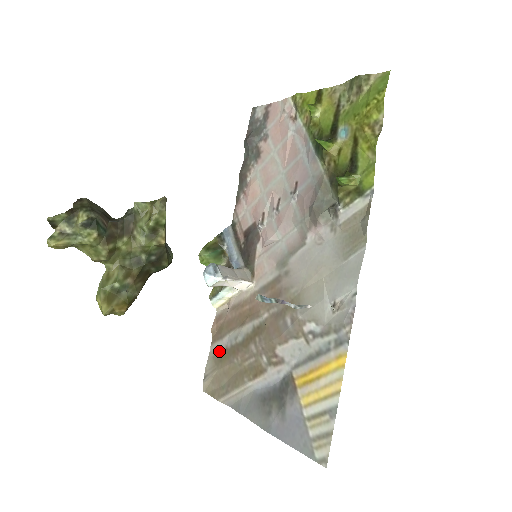
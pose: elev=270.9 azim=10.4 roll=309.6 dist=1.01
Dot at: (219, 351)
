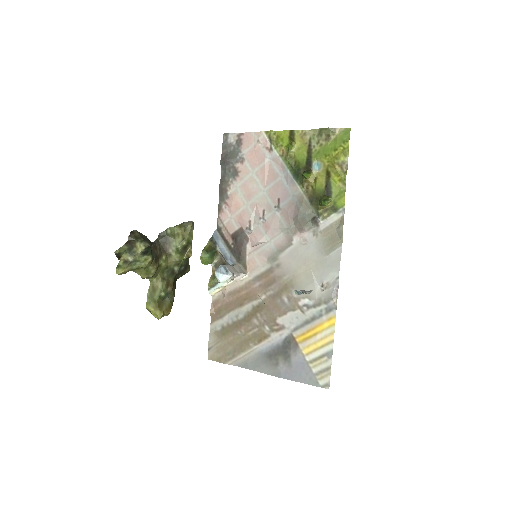
Dot at: (221, 328)
